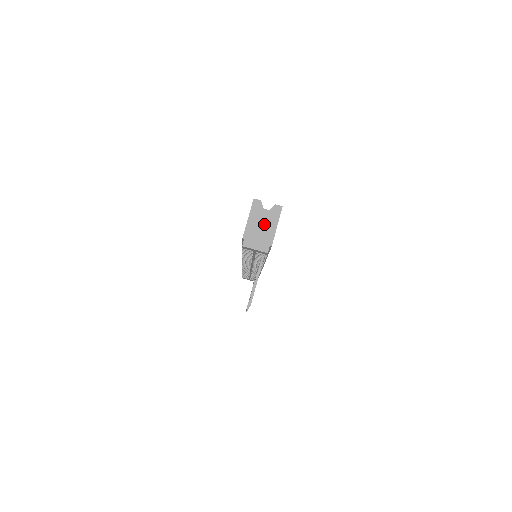
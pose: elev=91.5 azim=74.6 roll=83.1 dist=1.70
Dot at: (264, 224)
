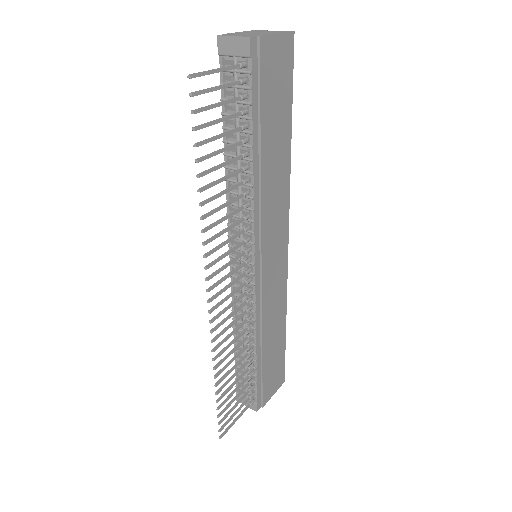
Dot at: (260, 33)
